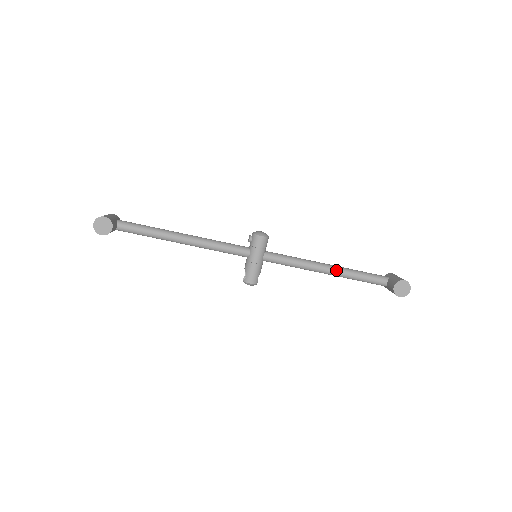
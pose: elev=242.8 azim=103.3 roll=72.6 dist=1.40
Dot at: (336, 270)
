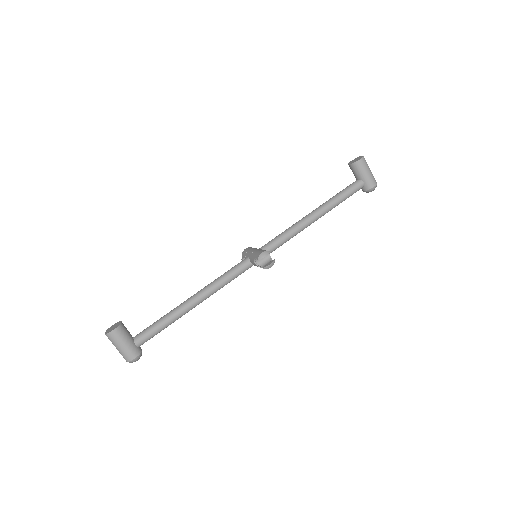
Dot at: (317, 208)
